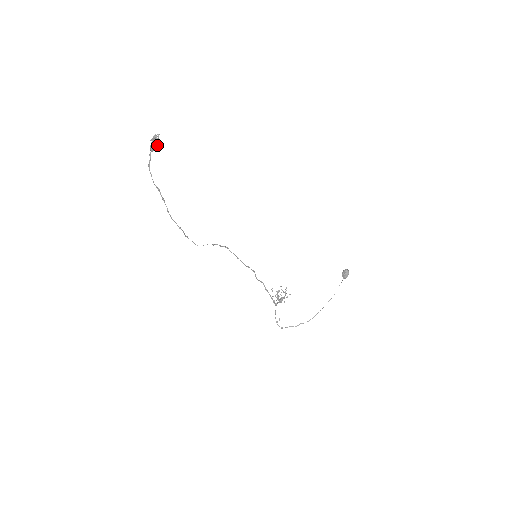
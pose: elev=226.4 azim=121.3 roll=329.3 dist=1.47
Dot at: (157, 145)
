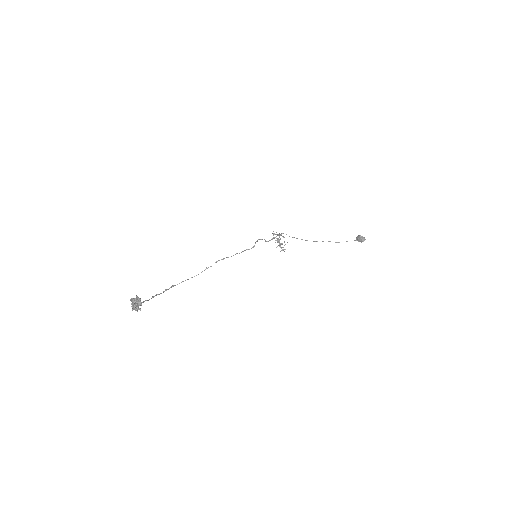
Dot at: (140, 301)
